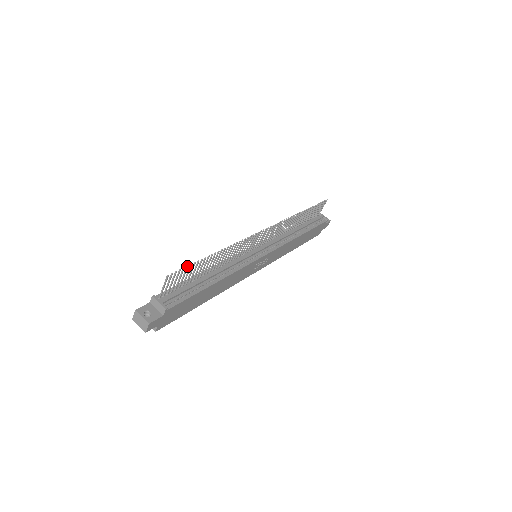
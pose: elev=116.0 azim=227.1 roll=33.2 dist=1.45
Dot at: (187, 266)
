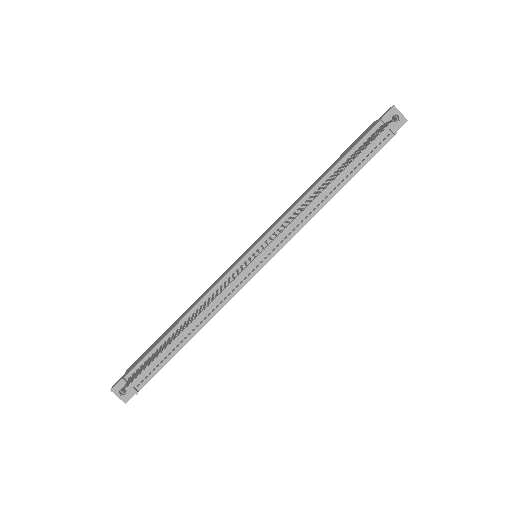
Dot at: occluded
